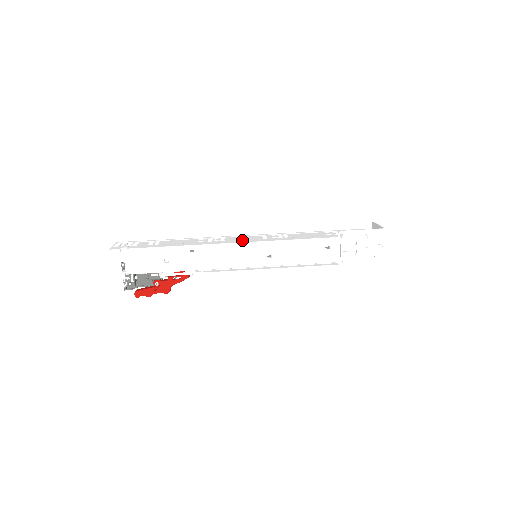
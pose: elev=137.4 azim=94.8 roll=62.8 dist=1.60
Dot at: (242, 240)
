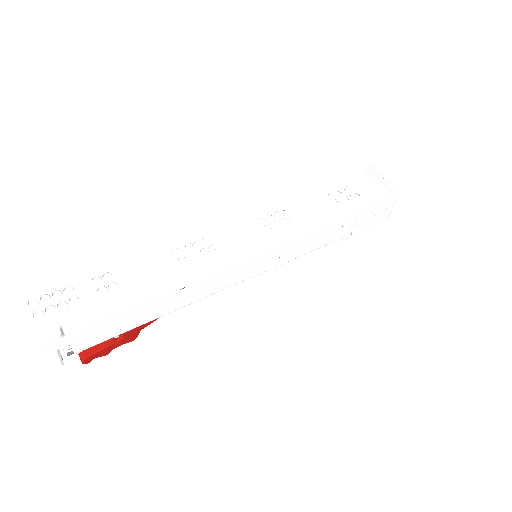
Dot at: (244, 246)
